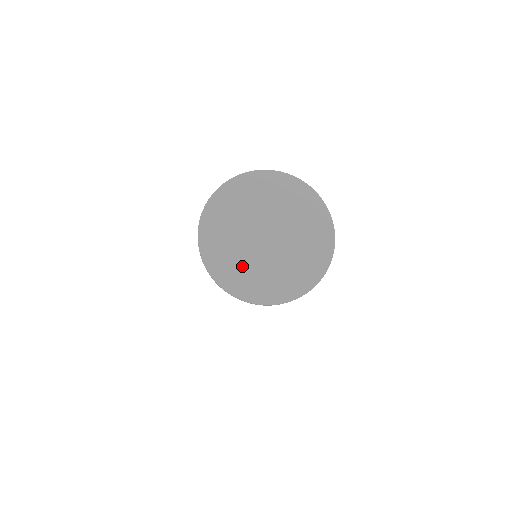
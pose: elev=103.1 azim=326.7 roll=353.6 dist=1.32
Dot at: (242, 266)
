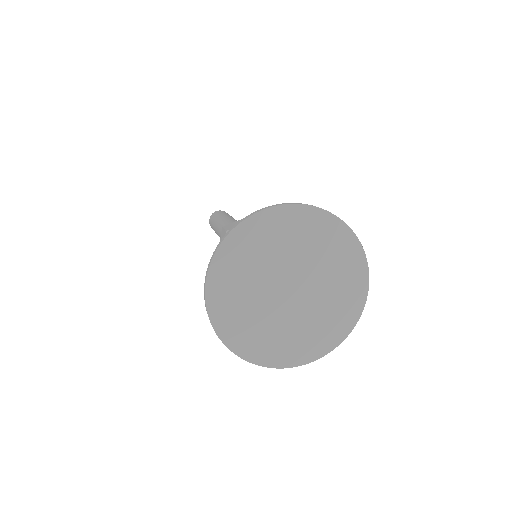
Dot at: (302, 333)
